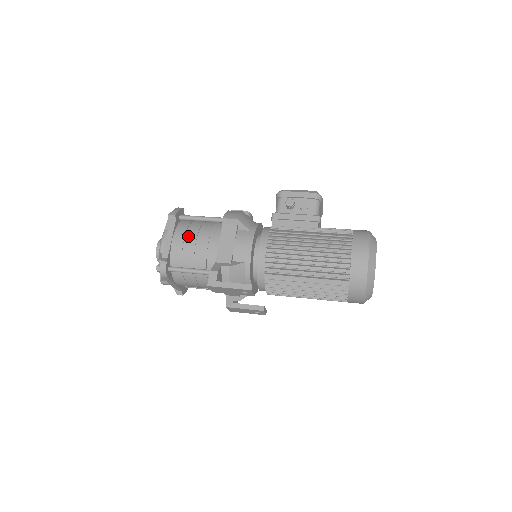
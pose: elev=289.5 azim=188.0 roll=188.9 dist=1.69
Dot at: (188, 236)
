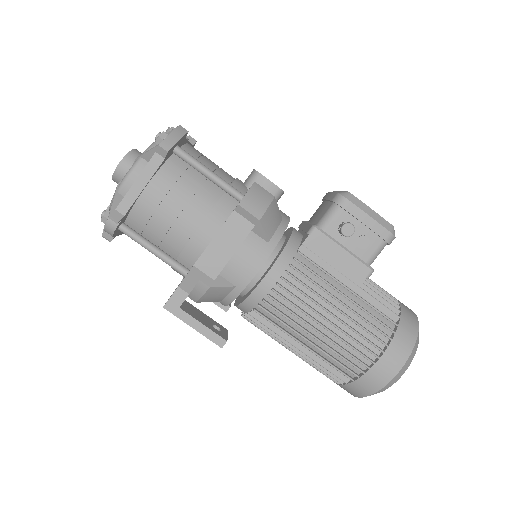
Dot at: (172, 197)
